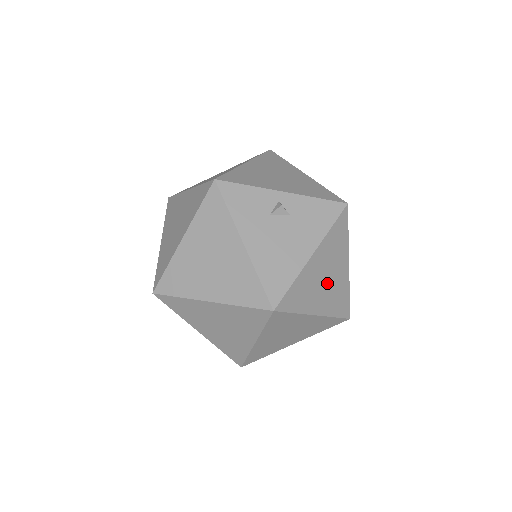
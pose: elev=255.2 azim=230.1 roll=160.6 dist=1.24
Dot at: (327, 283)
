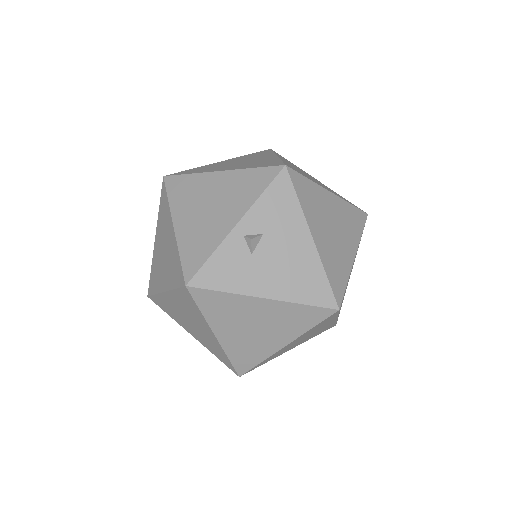
Dot at: (337, 230)
